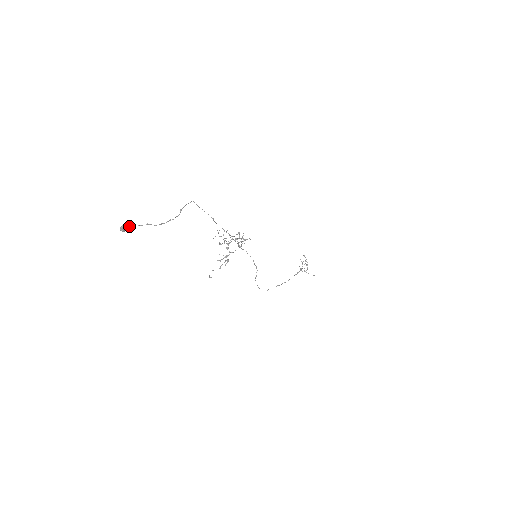
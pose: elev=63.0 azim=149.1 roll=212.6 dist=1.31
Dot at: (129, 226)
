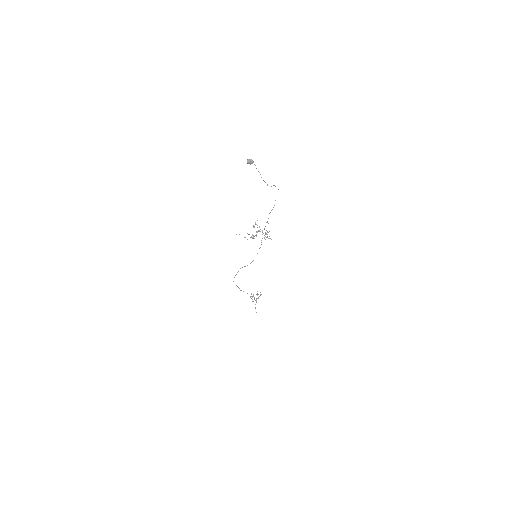
Dot at: occluded
